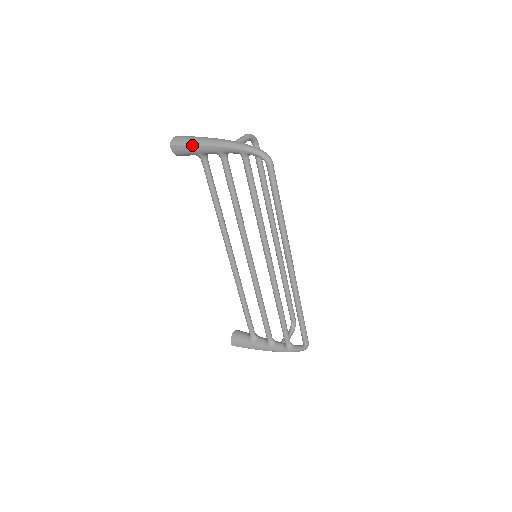
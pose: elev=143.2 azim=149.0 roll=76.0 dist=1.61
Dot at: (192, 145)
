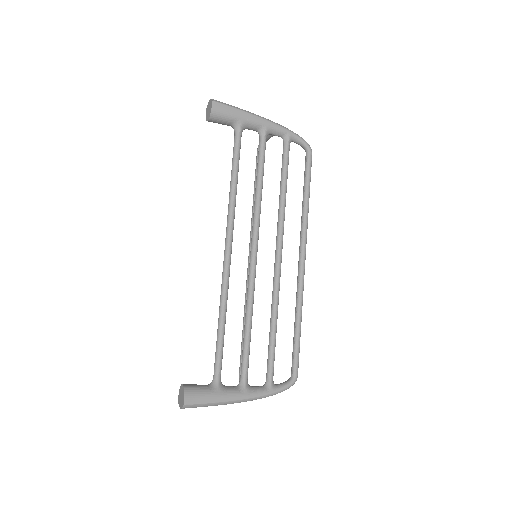
Dot at: (241, 110)
